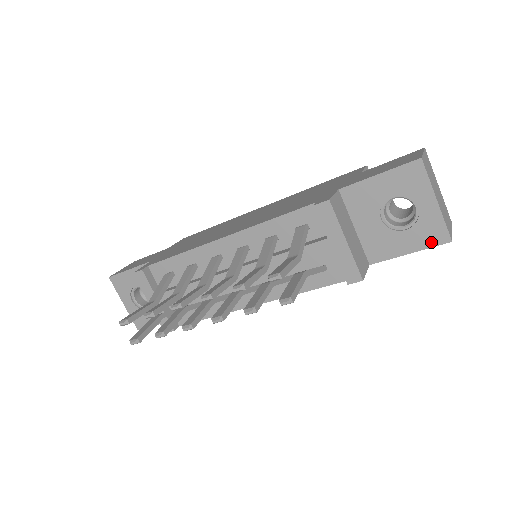
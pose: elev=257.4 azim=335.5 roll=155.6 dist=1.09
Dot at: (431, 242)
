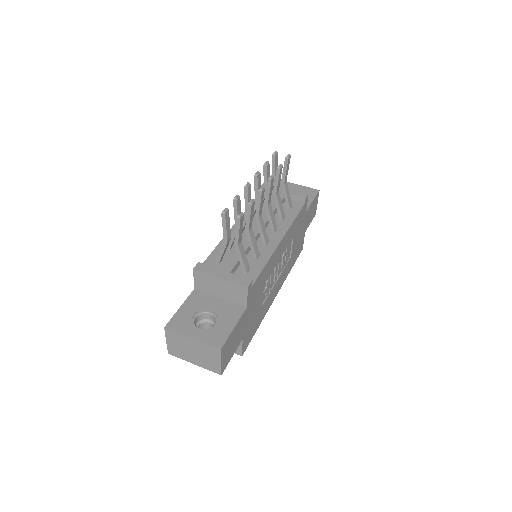
Dot at: (314, 194)
